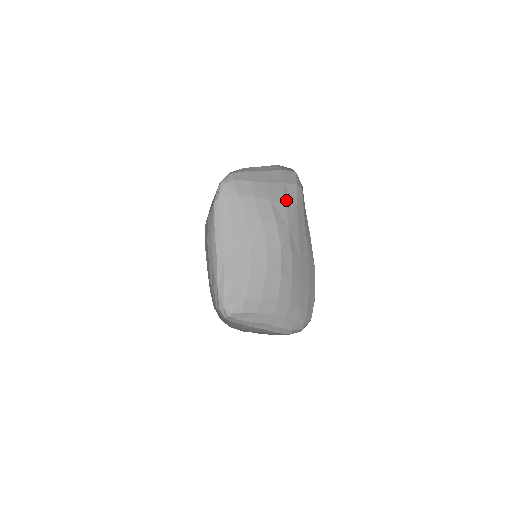
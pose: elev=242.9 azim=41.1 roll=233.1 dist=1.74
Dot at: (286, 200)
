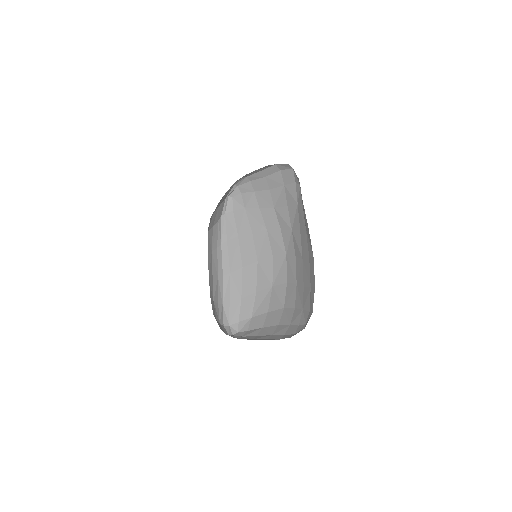
Dot at: (288, 203)
